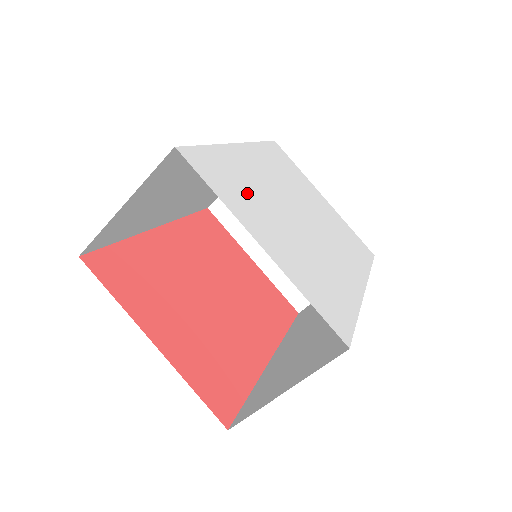
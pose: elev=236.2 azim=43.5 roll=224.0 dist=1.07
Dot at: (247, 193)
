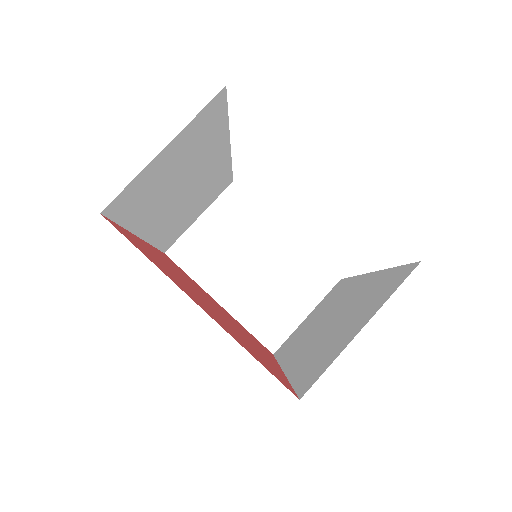
Dot at: occluded
